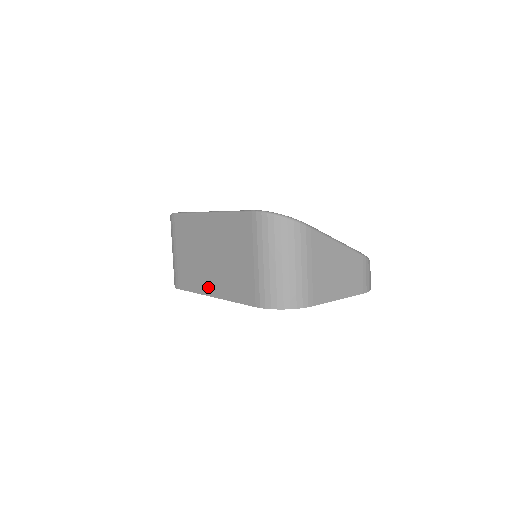
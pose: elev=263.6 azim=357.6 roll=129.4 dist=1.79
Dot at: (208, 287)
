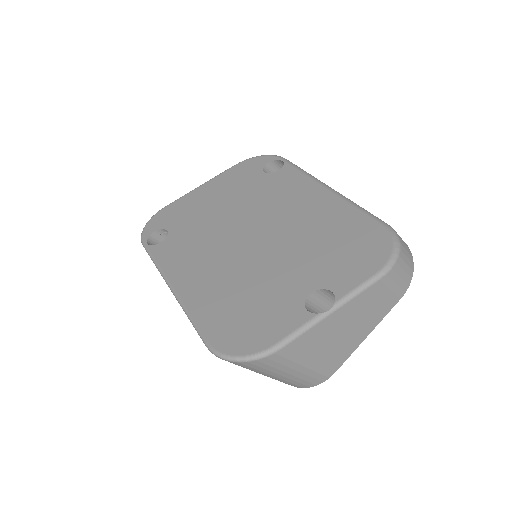
Dot at: occluded
